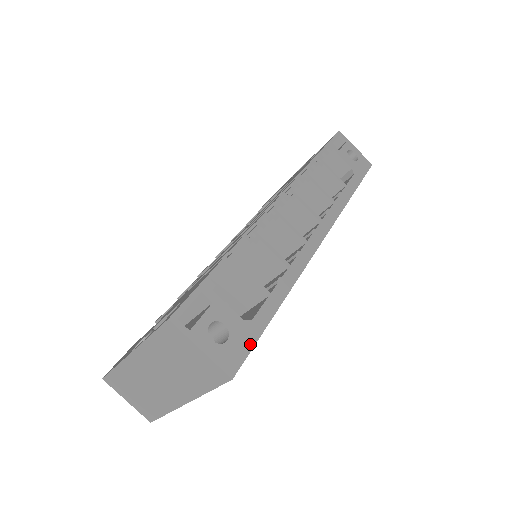
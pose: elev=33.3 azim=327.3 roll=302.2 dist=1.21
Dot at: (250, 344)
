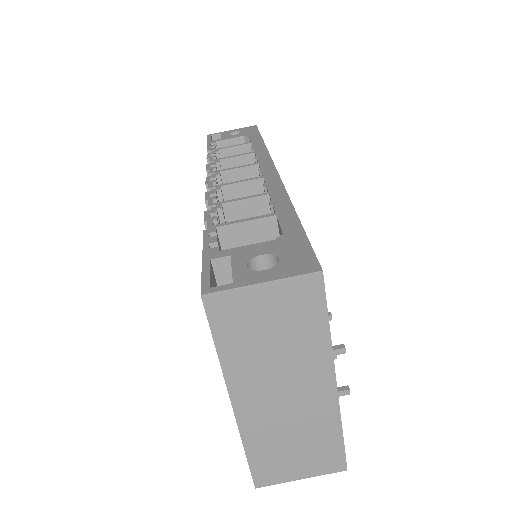
Dot at: (304, 244)
